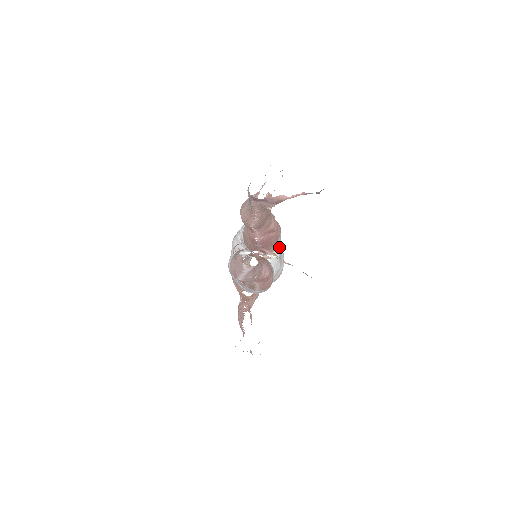
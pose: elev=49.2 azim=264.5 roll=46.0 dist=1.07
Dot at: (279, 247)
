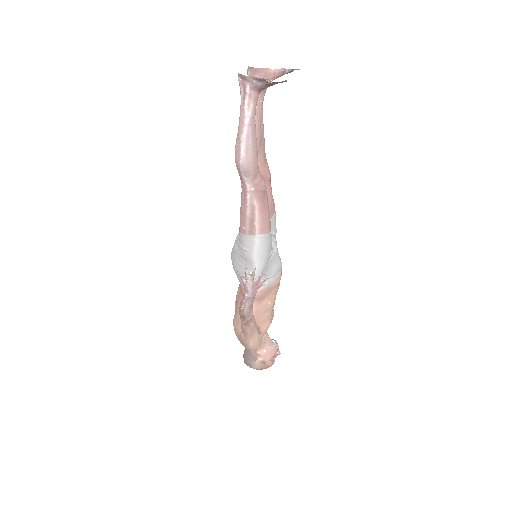
Dot at: (275, 236)
